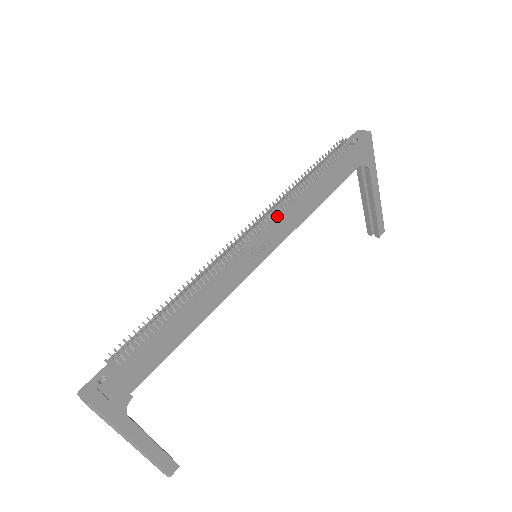
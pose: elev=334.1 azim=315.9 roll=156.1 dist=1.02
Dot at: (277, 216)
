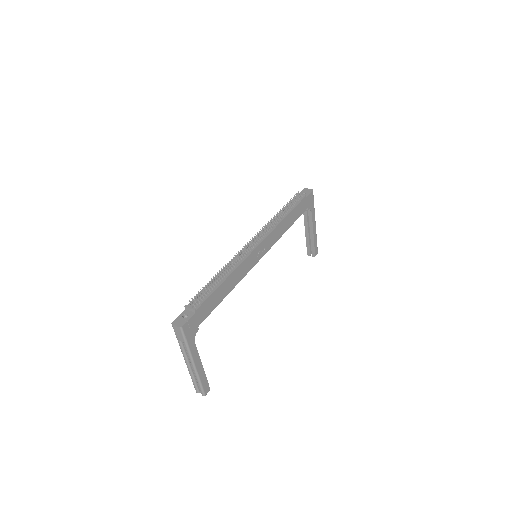
Dot at: (268, 233)
